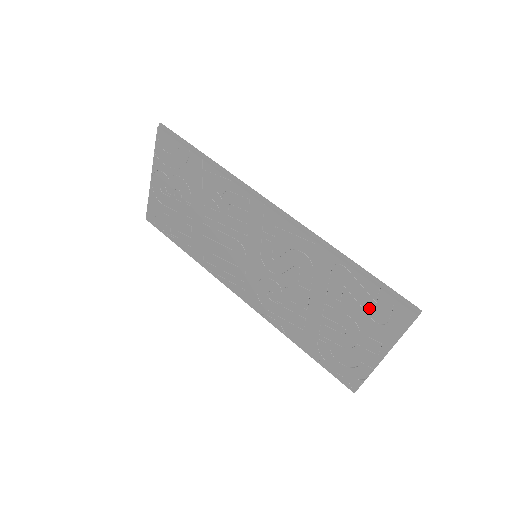
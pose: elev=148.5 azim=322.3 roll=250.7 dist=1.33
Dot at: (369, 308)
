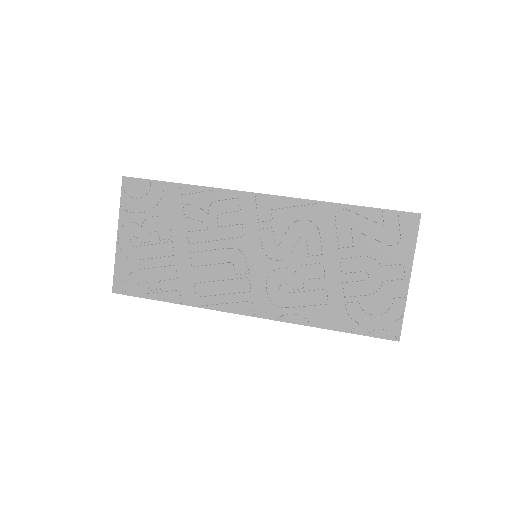
Dot at: (380, 236)
